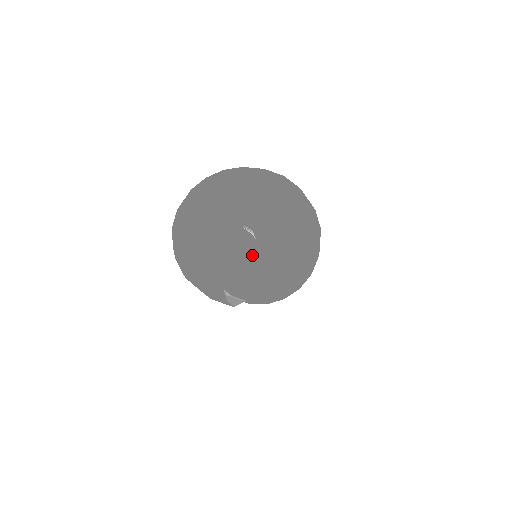
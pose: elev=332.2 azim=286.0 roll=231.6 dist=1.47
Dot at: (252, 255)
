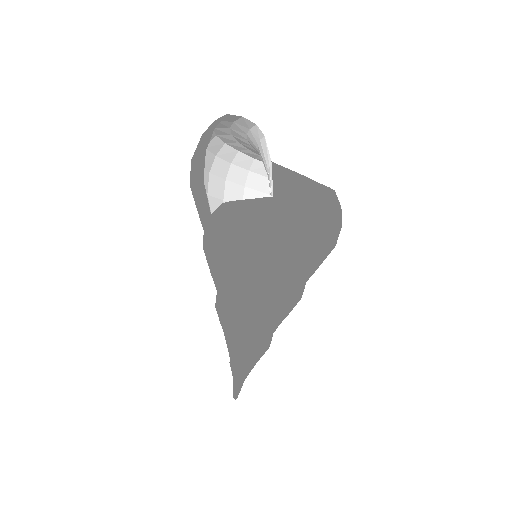
Dot at: occluded
